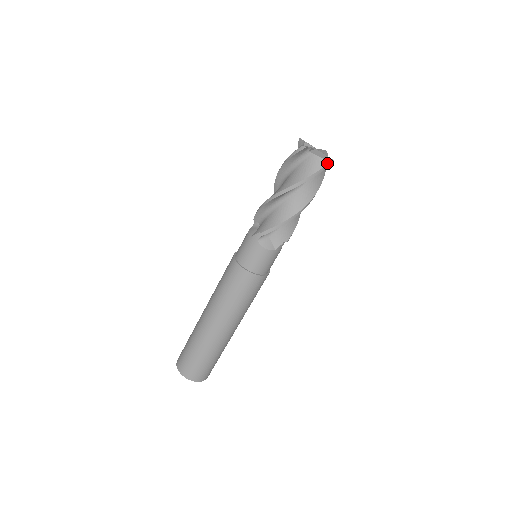
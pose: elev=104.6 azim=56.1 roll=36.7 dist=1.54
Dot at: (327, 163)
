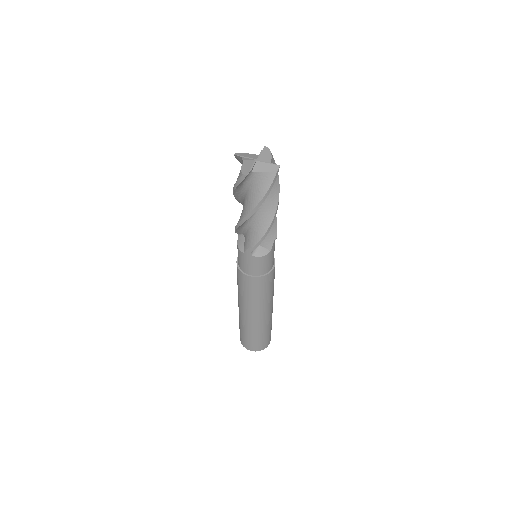
Dot at: (275, 174)
